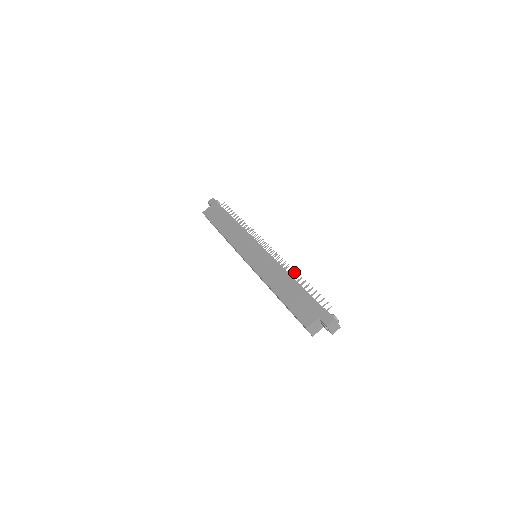
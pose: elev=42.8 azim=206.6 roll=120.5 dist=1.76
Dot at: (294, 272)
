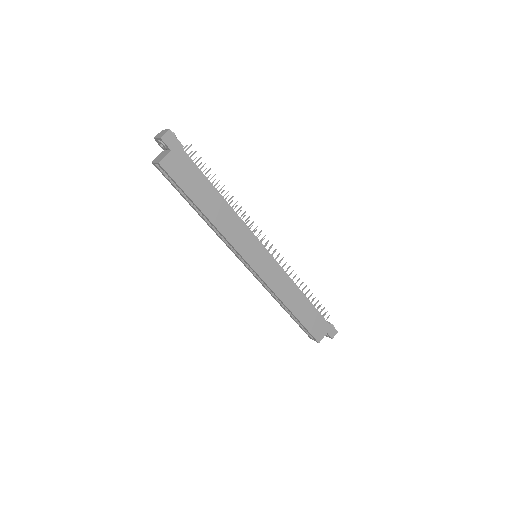
Dot at: occluded
